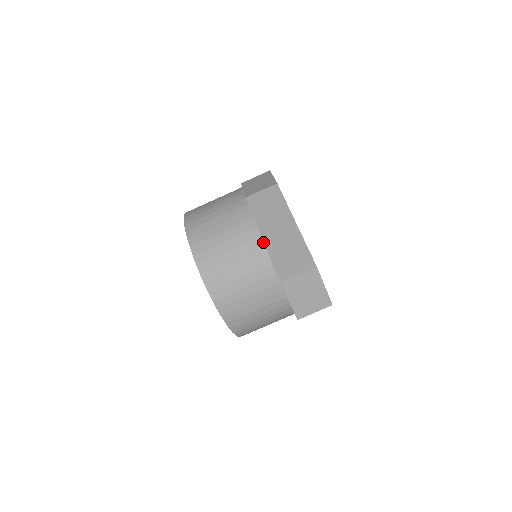
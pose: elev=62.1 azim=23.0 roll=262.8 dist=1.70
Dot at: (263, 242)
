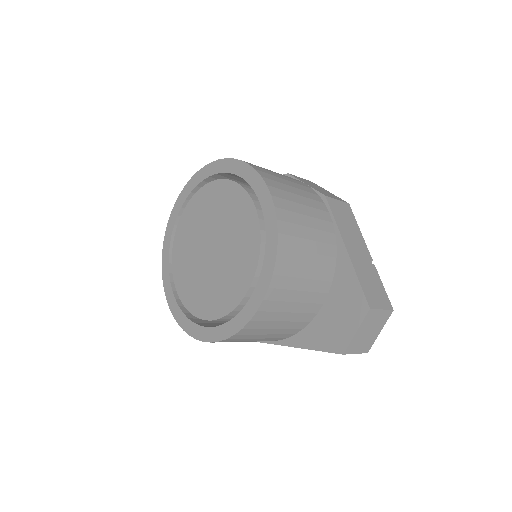
Dot at: (336, 253)
